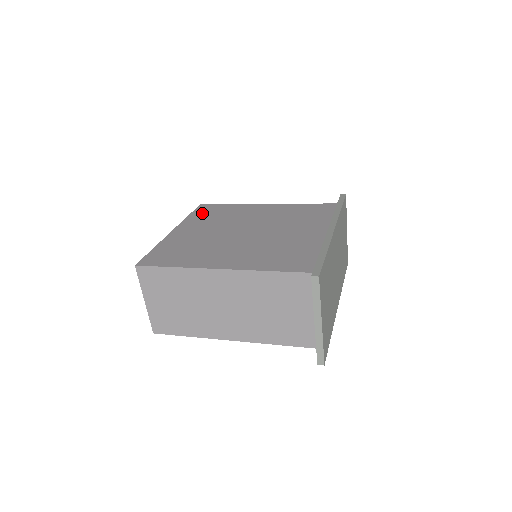
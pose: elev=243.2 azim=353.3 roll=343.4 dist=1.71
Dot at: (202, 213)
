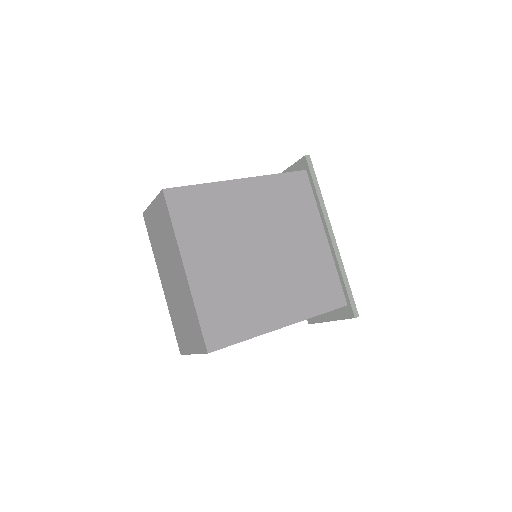
Dot at: (186, 216)
